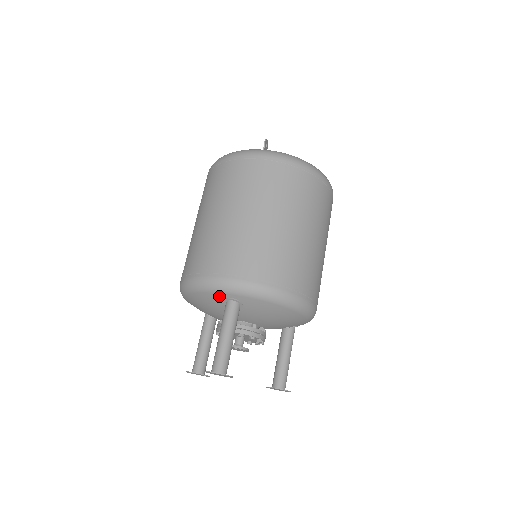
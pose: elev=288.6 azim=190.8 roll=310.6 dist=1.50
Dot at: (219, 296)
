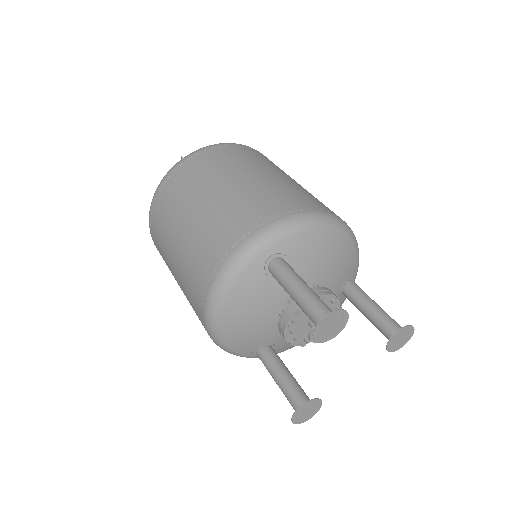
Dot at: (256, 267)
